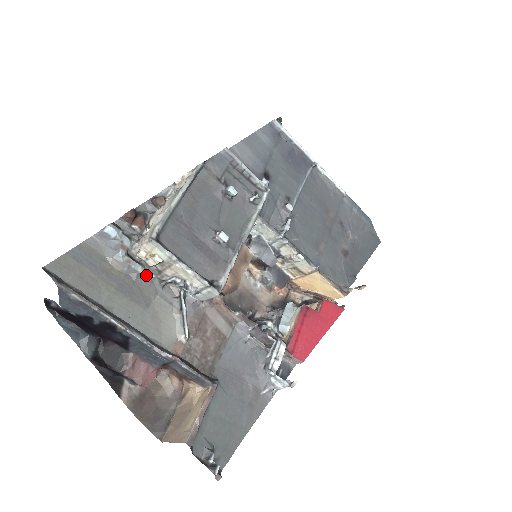
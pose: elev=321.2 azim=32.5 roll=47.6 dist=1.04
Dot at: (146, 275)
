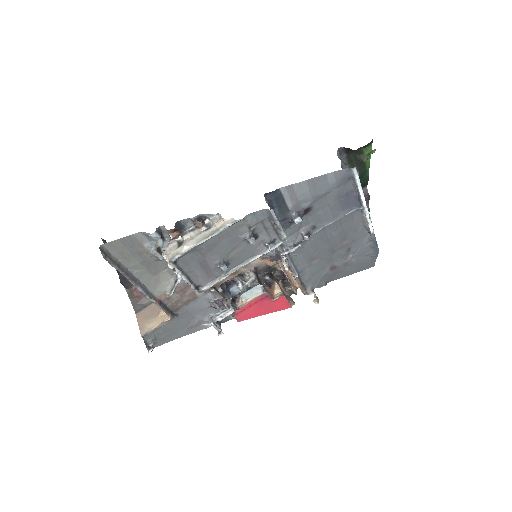
Dot at: occluded
